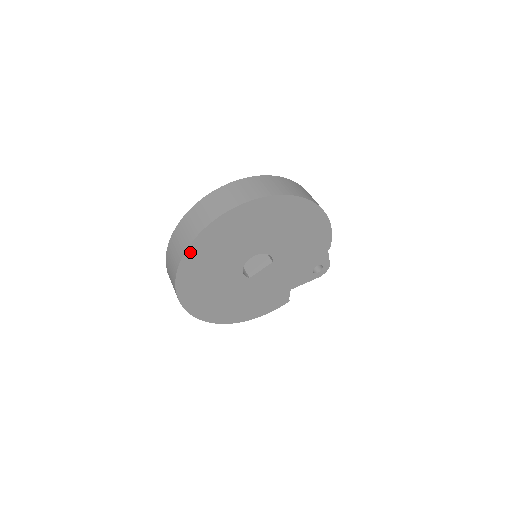
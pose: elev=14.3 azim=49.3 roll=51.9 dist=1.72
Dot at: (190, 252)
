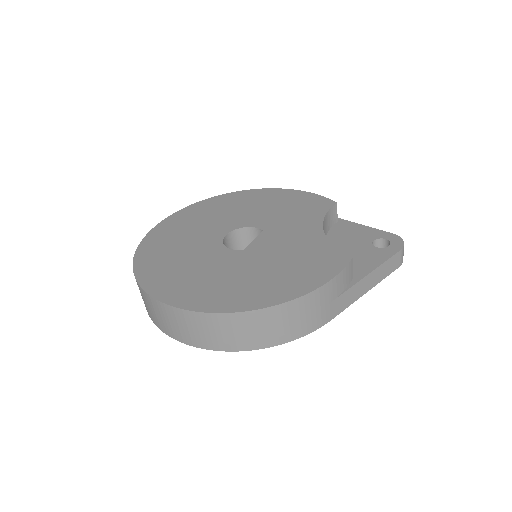
Dot at: (142, 249)
